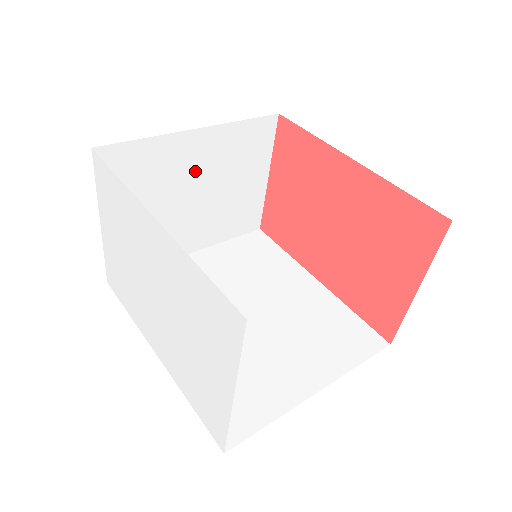
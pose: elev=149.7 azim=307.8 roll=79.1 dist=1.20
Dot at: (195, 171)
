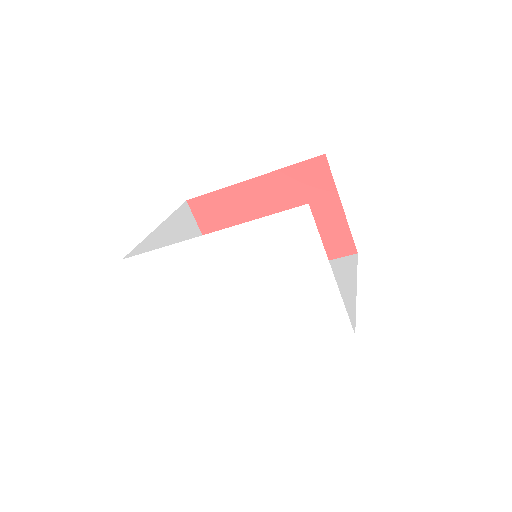
Dot at: occluded
